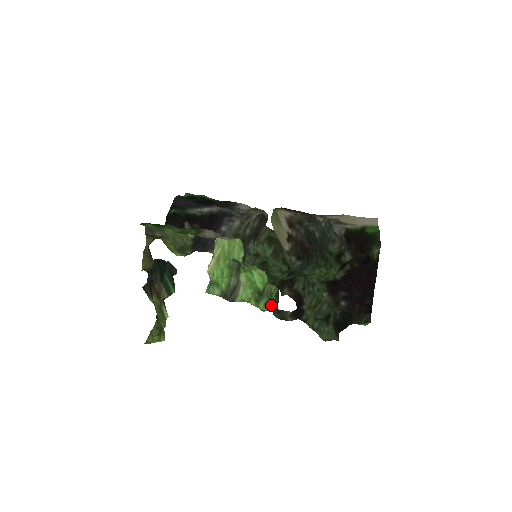
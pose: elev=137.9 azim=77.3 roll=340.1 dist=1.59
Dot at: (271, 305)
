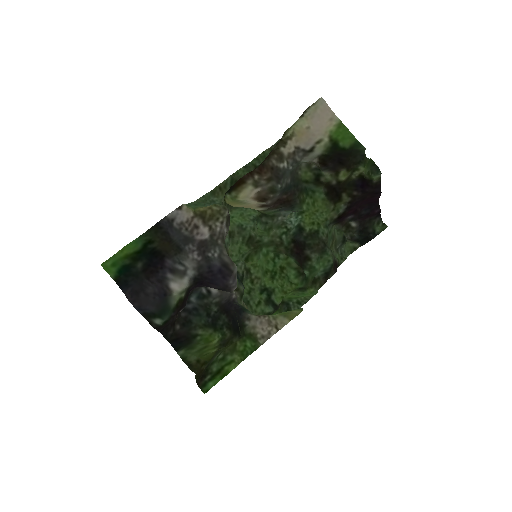
Dot at: (303, 277)
